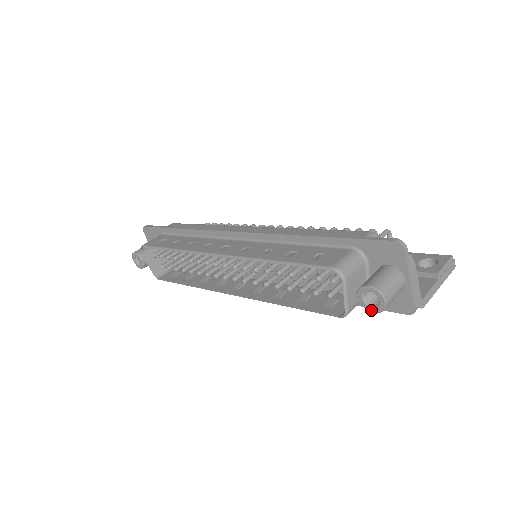
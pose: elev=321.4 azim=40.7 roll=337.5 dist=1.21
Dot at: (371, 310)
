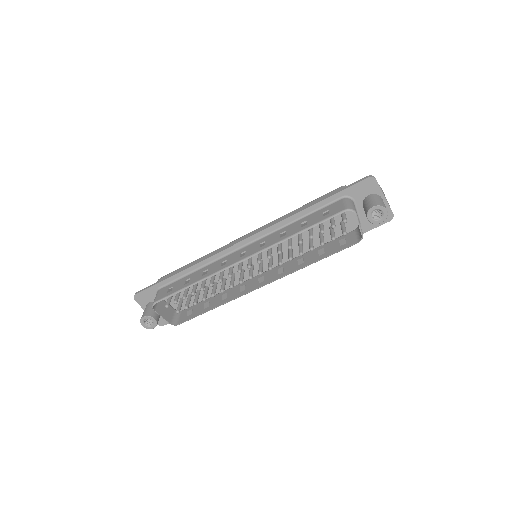
Dot at: (379, 222)
